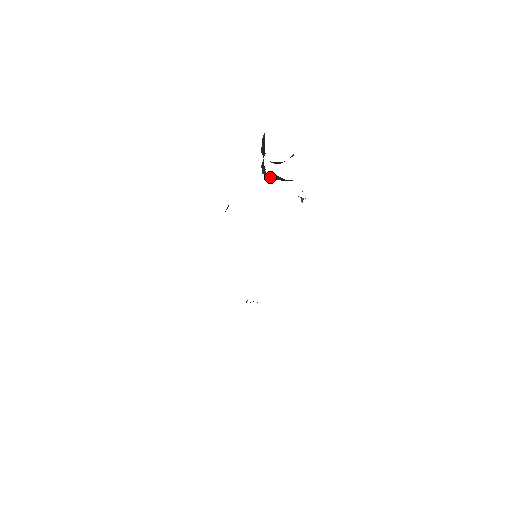
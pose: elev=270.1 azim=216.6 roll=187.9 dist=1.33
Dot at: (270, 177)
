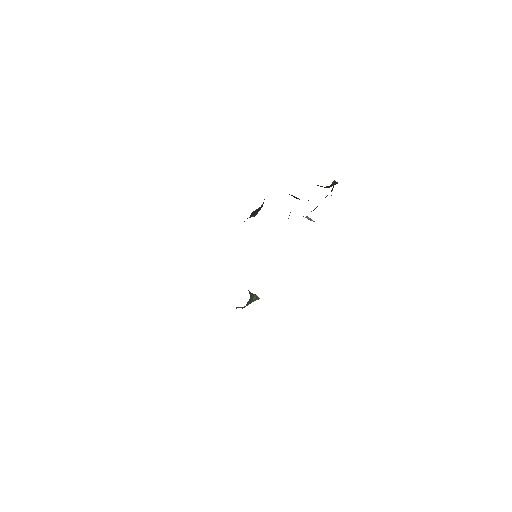
Dot at: occluded
